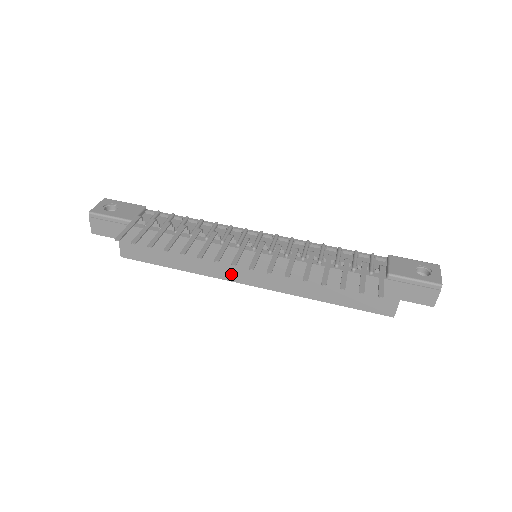
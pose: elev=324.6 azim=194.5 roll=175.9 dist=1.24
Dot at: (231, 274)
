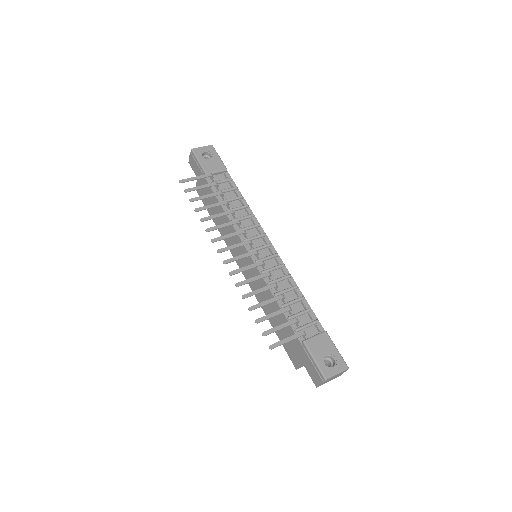
Dot at: (235, 254)
